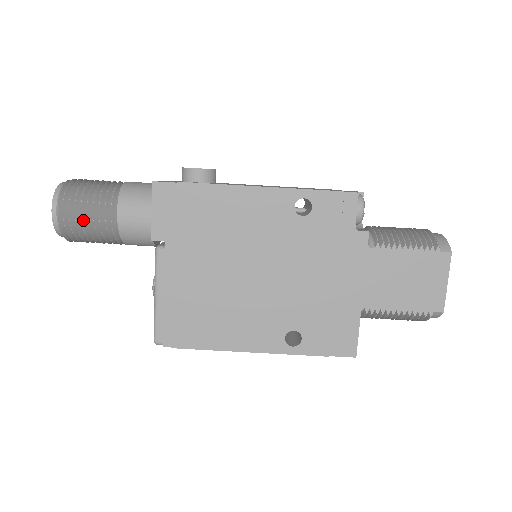
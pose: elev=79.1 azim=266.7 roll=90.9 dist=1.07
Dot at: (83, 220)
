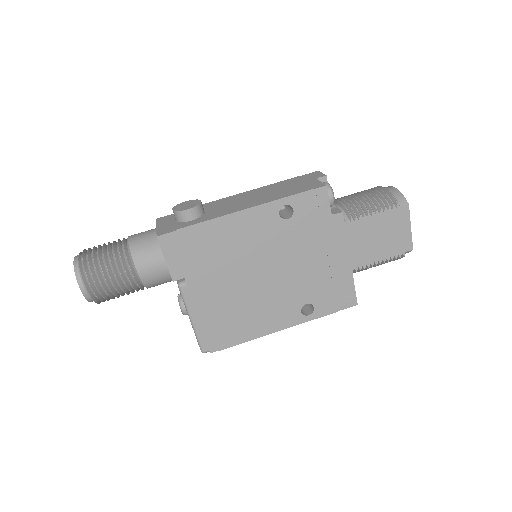
Dot at: (110, 286)
